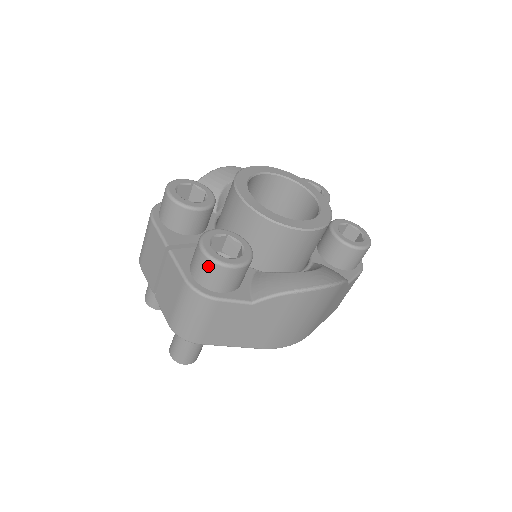
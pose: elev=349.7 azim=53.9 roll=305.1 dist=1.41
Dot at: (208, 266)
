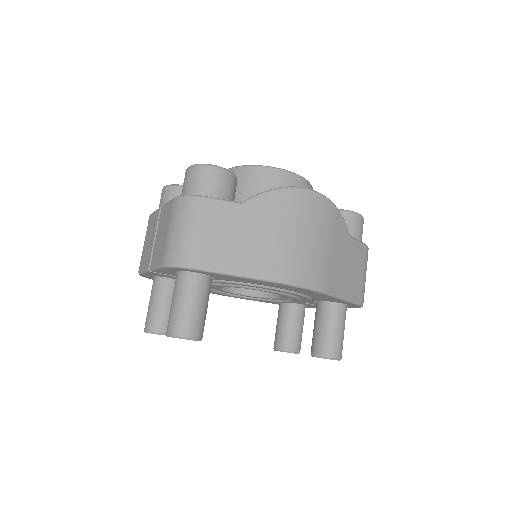
Dot at: (193, 172)
